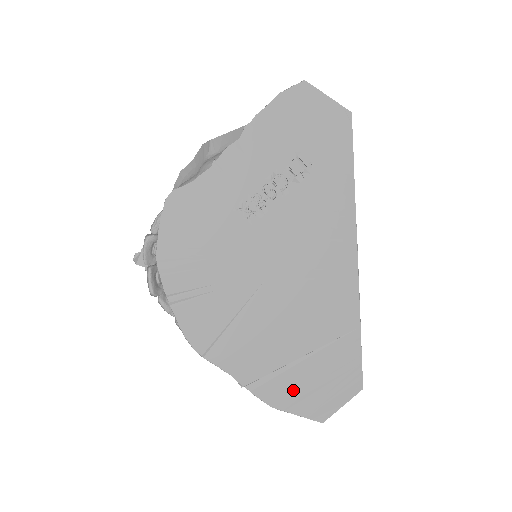
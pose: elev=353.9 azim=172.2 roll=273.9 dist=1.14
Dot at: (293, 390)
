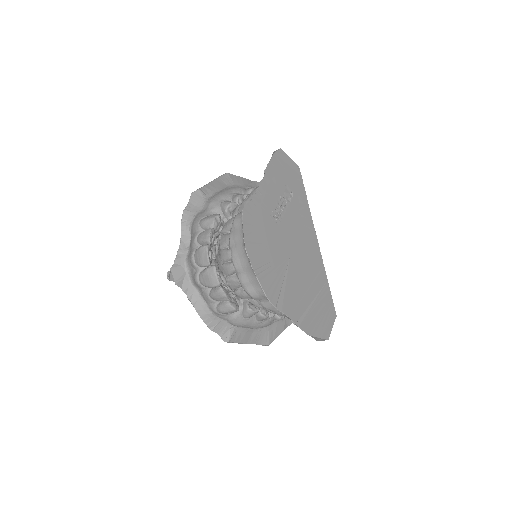
Dot at: (314, 322)
